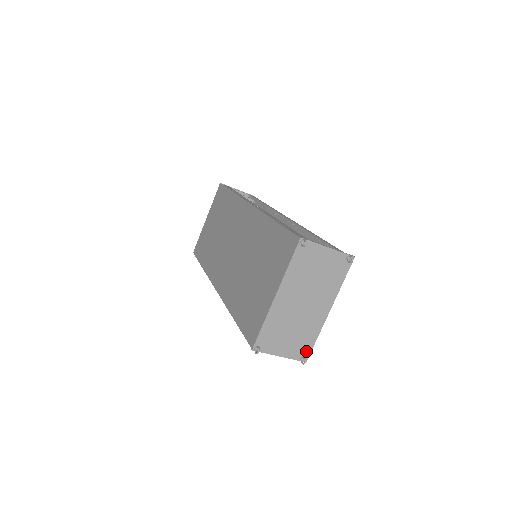
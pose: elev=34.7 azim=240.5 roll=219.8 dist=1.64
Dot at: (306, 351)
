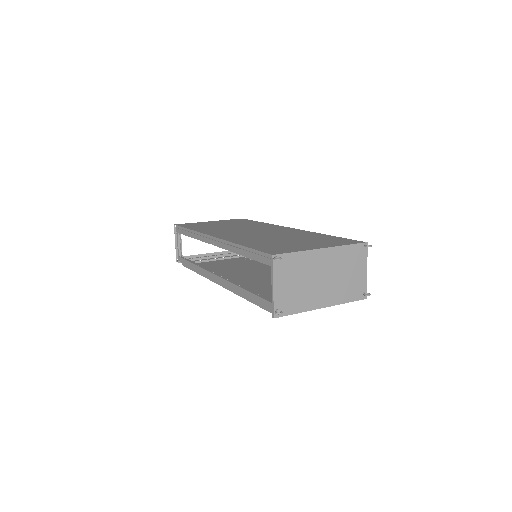
Dot at: (284, 311)
